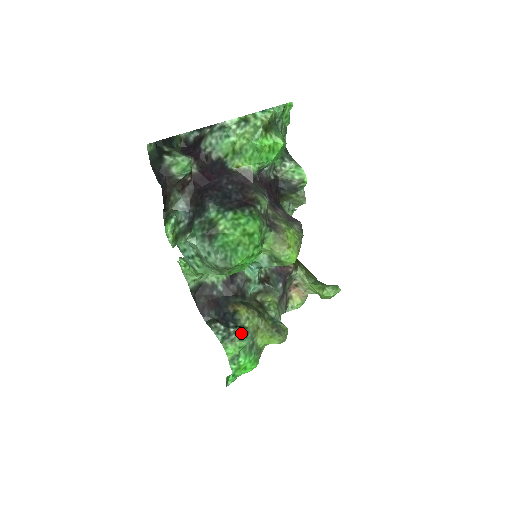
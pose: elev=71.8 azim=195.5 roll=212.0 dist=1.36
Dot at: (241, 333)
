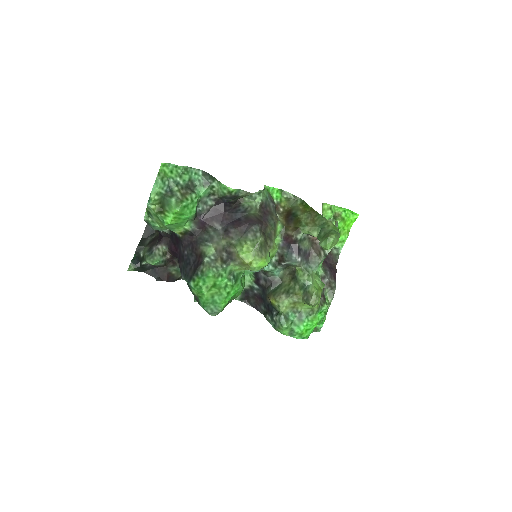
Dot at: (279, 320)
